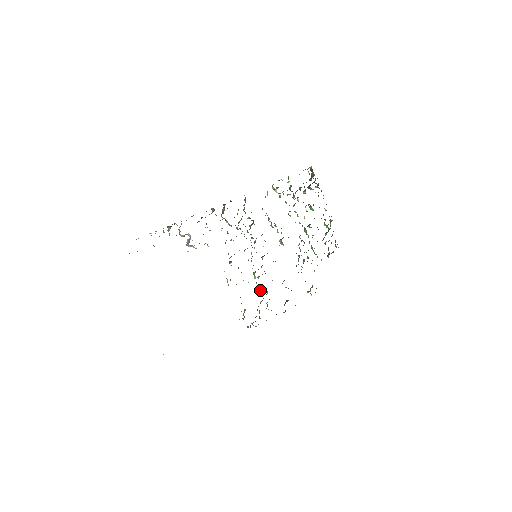
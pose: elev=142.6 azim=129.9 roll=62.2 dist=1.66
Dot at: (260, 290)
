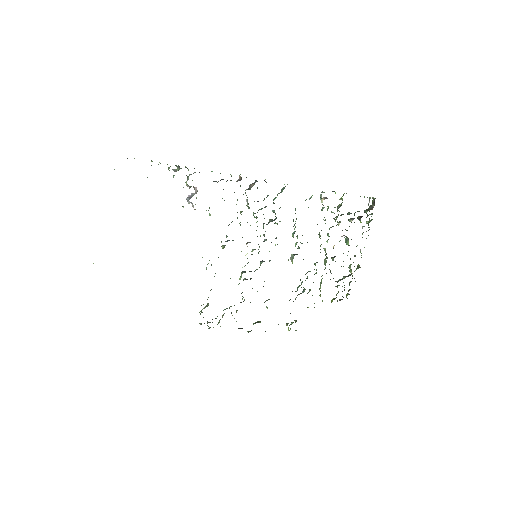
Dot at: occluded
